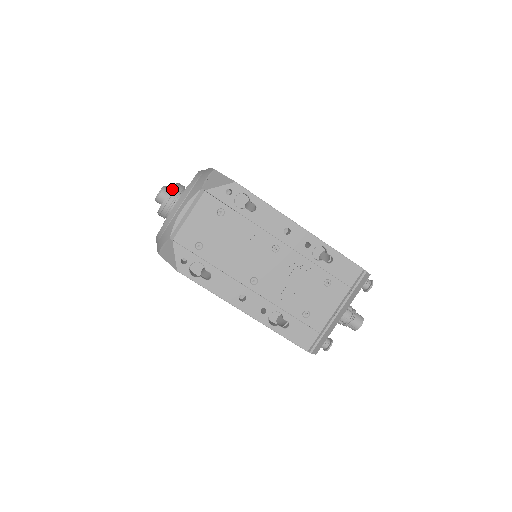
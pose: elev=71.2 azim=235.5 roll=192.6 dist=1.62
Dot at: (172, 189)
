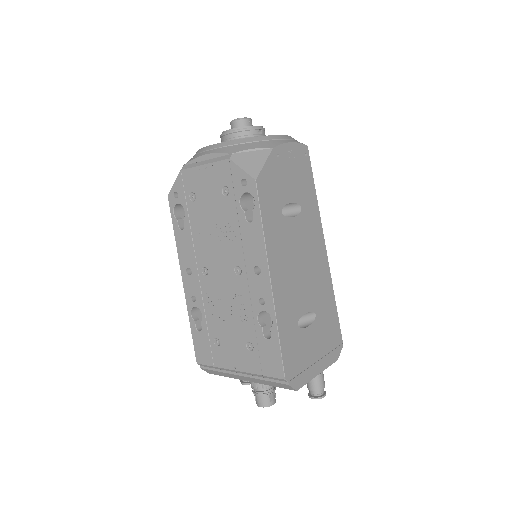
Dot at: (241, 127)
